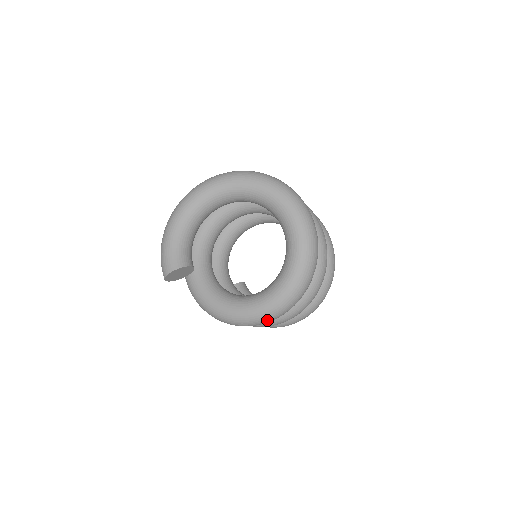
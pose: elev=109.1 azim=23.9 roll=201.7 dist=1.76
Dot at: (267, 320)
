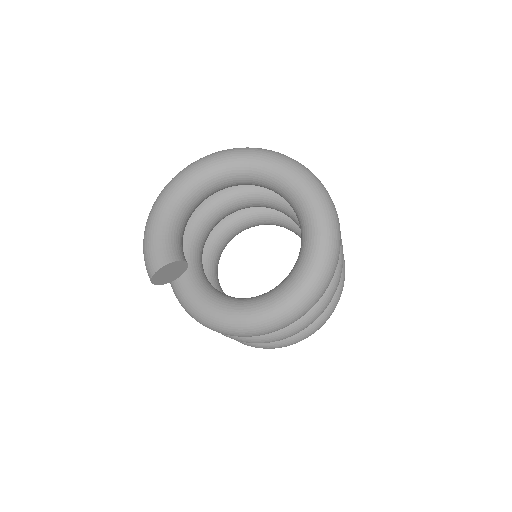
Dot at: (286, 322)
